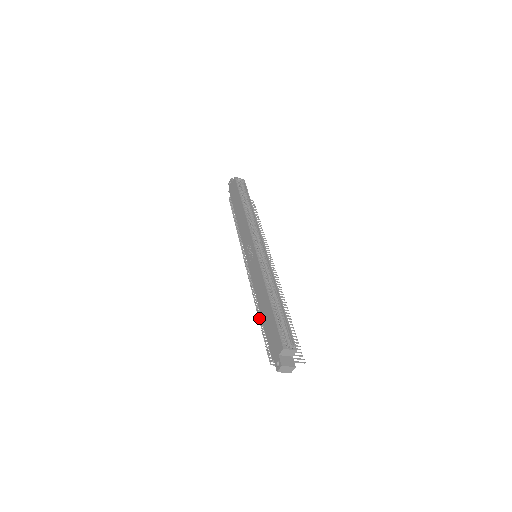
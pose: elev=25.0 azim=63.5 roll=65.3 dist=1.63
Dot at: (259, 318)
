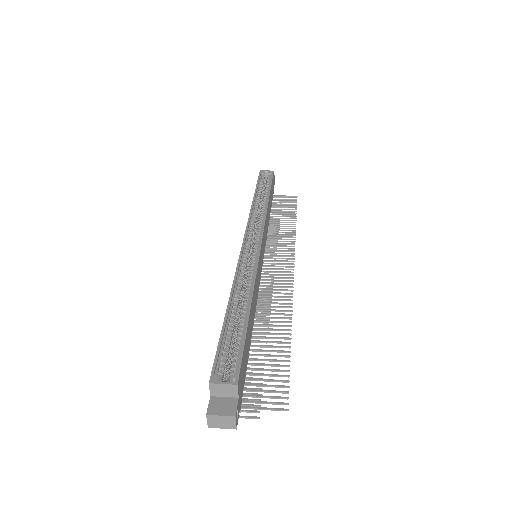
Dot at: occluded
